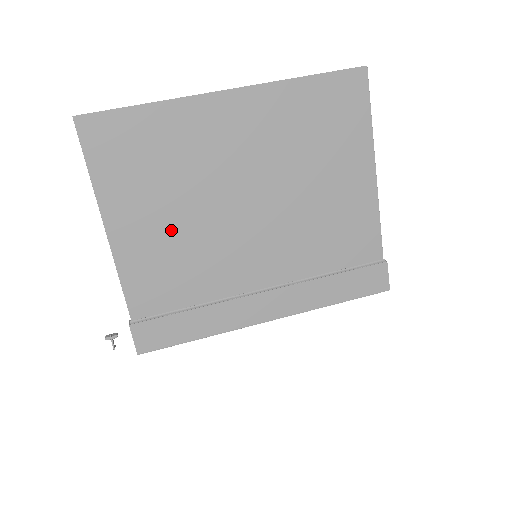
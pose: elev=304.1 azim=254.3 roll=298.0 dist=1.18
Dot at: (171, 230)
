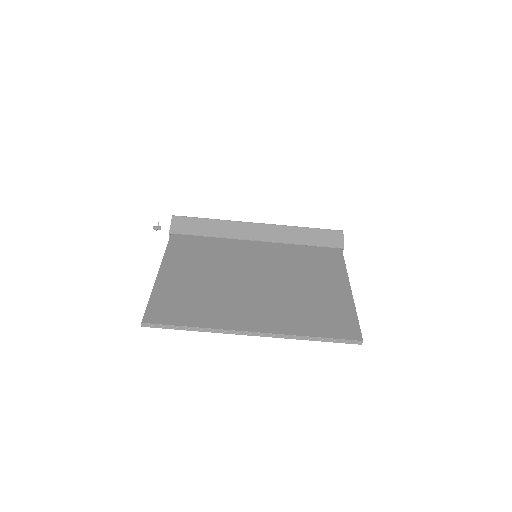
Dot at: occluded
